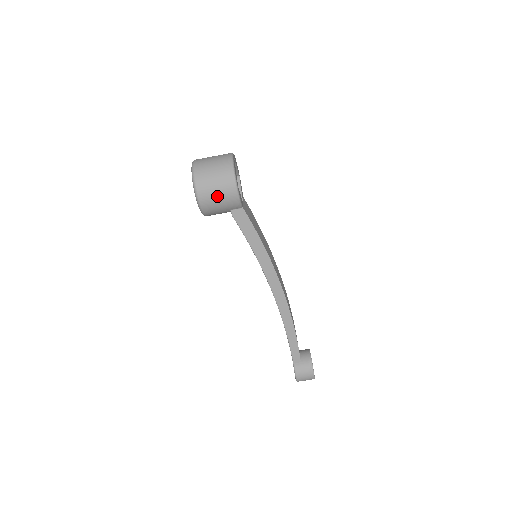
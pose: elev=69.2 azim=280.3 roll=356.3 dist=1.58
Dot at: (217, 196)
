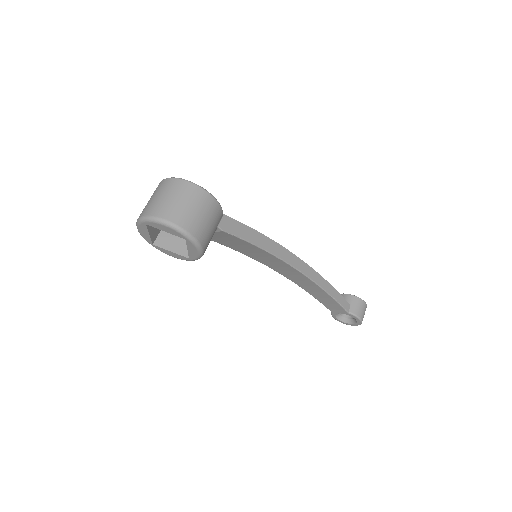
Dot at: (204, 219)
